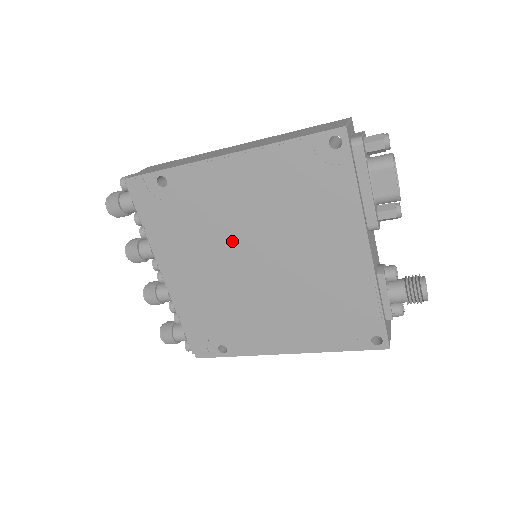
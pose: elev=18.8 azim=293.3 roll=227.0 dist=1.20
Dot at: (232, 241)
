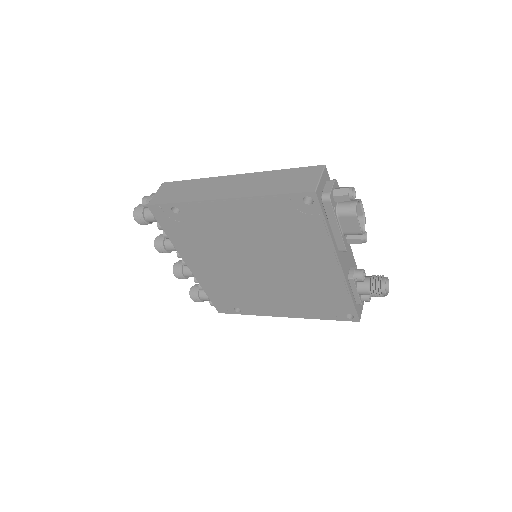
Dot at: (236, 251)
